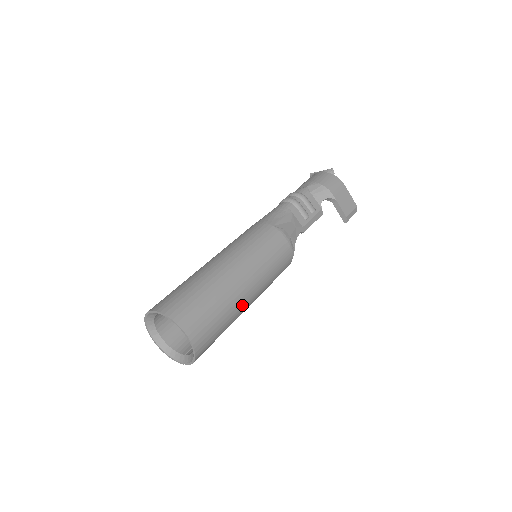
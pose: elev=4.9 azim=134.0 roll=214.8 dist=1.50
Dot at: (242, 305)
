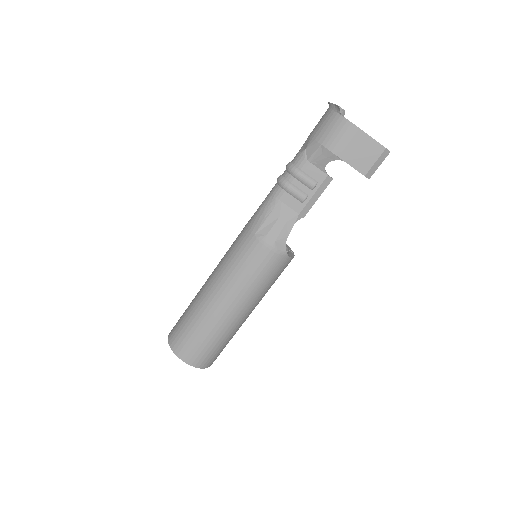
Dot at: (235, 323)
